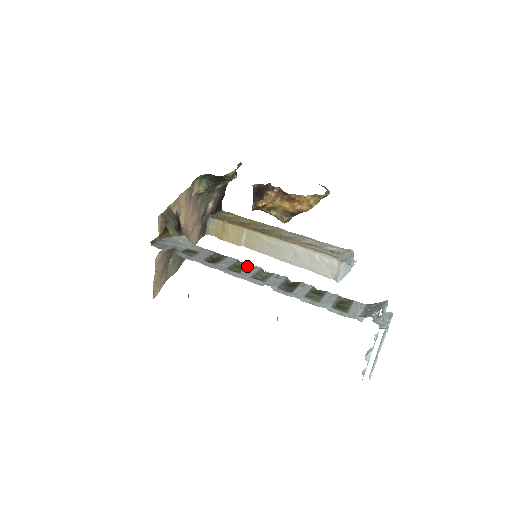
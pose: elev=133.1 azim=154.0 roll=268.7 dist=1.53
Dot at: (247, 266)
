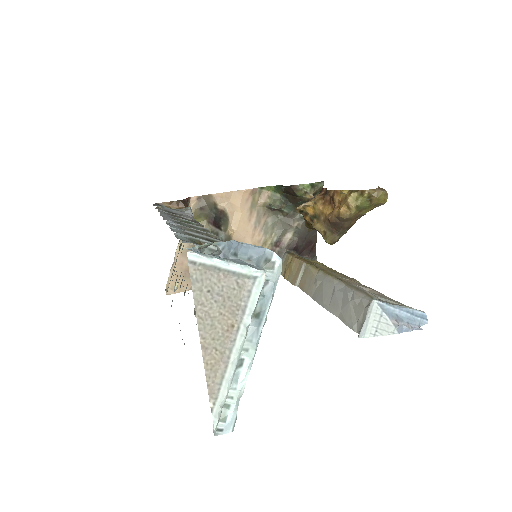
Dot at: occluded
